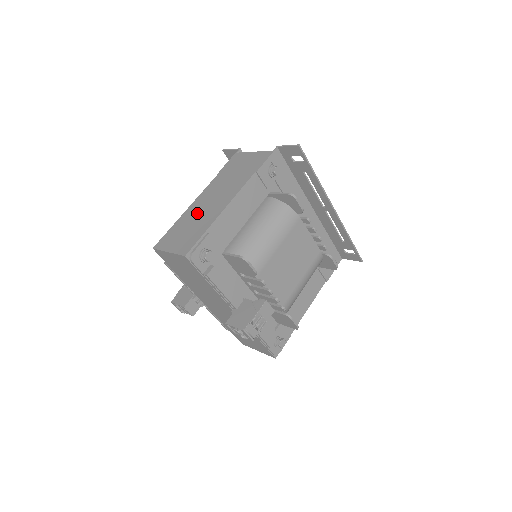
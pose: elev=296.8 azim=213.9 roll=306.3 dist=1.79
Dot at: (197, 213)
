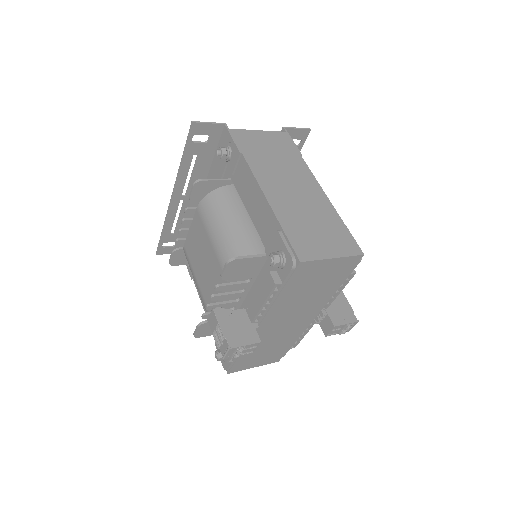
Dot at: (297, 206)
